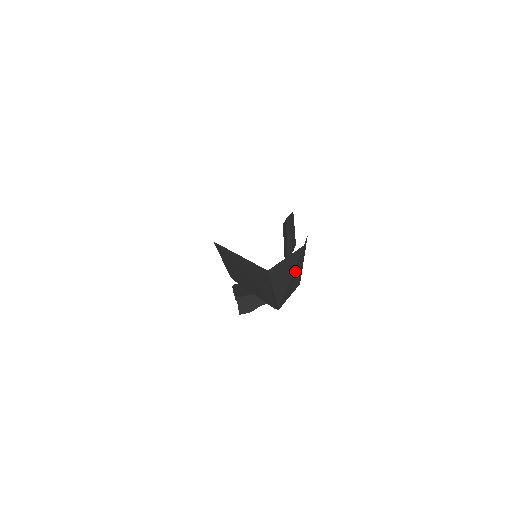
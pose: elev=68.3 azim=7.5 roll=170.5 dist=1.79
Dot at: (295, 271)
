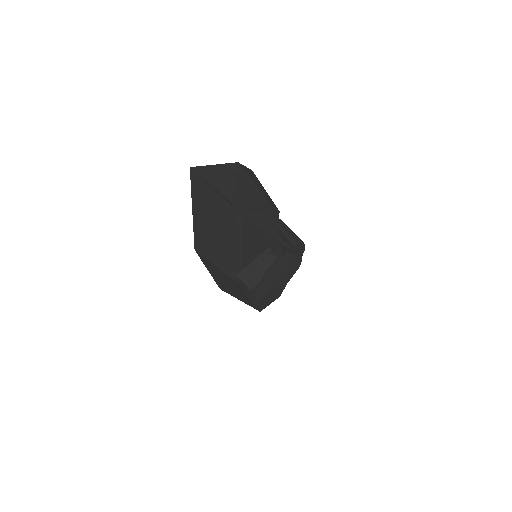
Dot at: (241, 181)
